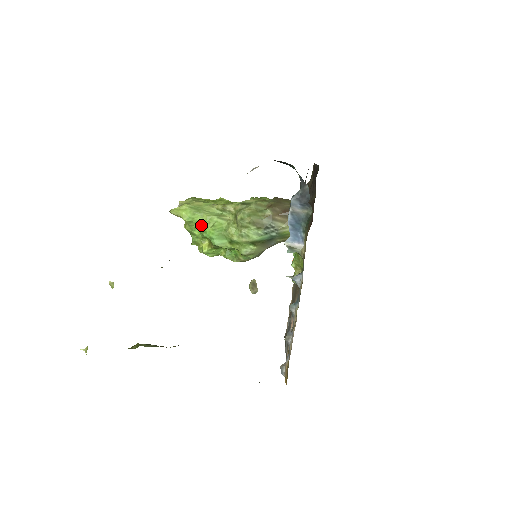
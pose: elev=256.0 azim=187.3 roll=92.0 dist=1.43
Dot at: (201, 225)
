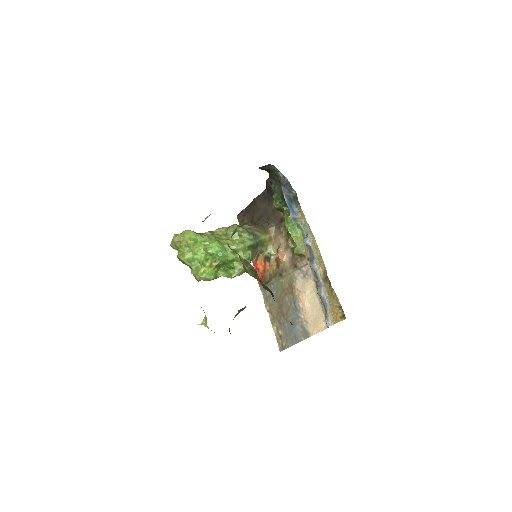
Dot at: (207, 241)
